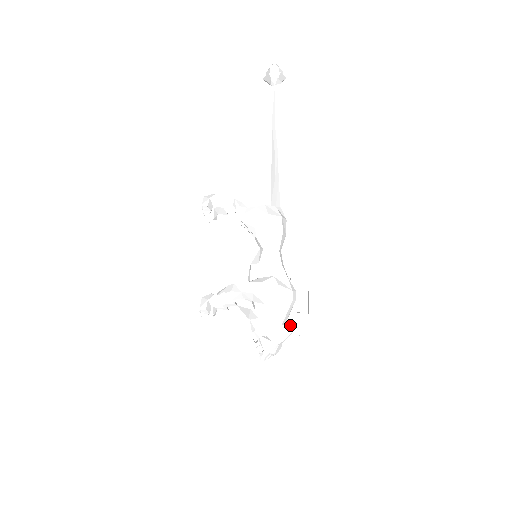
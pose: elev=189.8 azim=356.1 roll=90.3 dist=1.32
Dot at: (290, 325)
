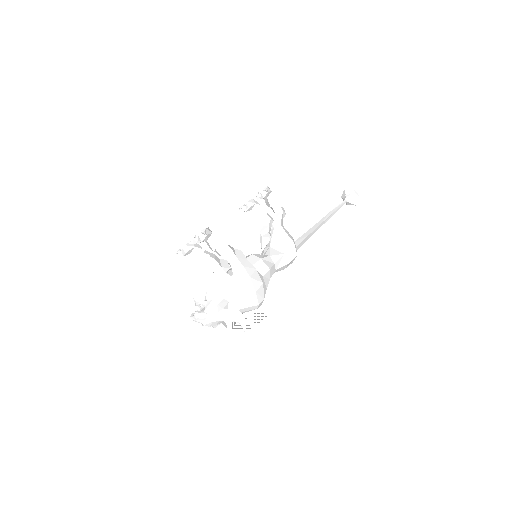
Dot at: (244, 316)
